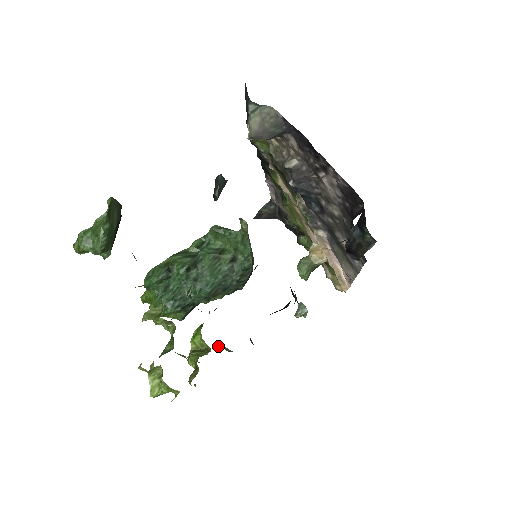
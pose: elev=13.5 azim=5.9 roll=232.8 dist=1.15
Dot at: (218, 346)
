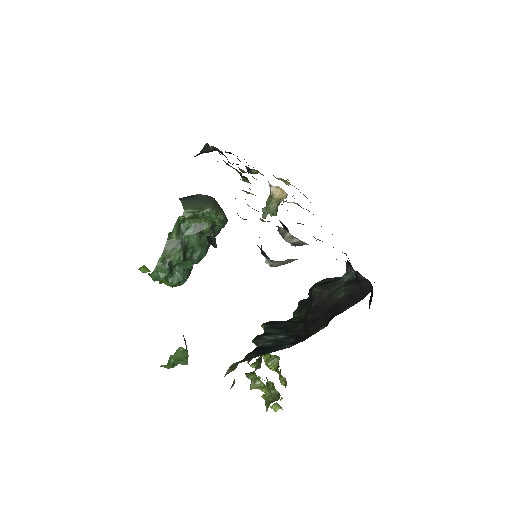
Dot at: occluded
